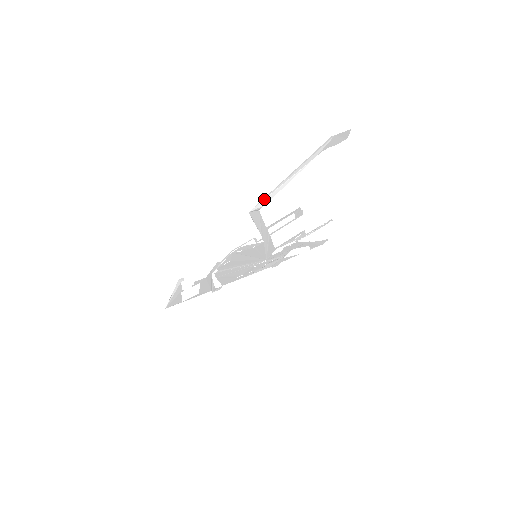
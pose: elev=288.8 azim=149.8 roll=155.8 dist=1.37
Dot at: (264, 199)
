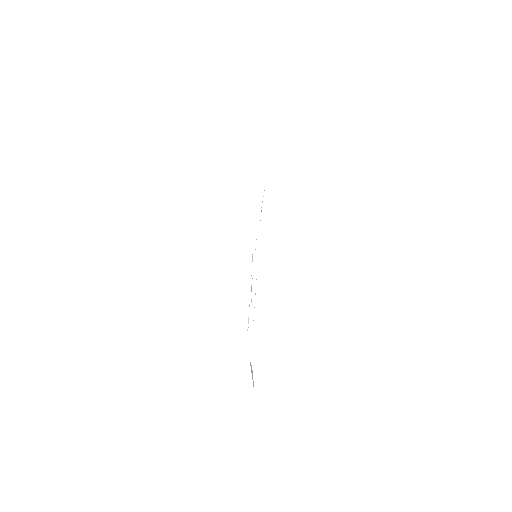
Dot at: (250, 362)
